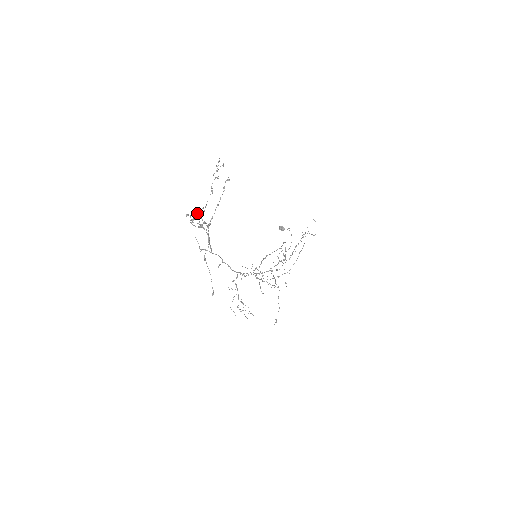
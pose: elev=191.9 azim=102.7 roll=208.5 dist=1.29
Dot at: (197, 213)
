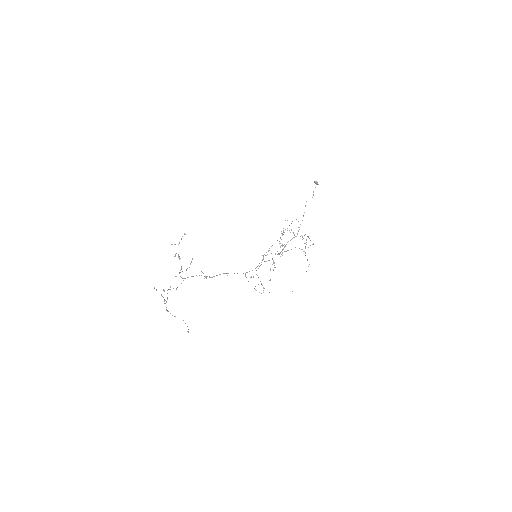
Dot at: occluded
